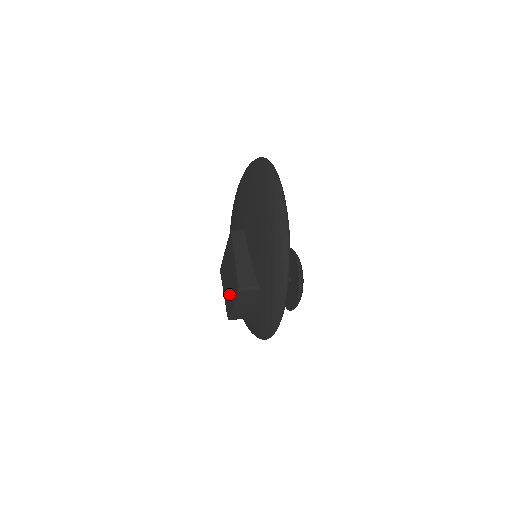
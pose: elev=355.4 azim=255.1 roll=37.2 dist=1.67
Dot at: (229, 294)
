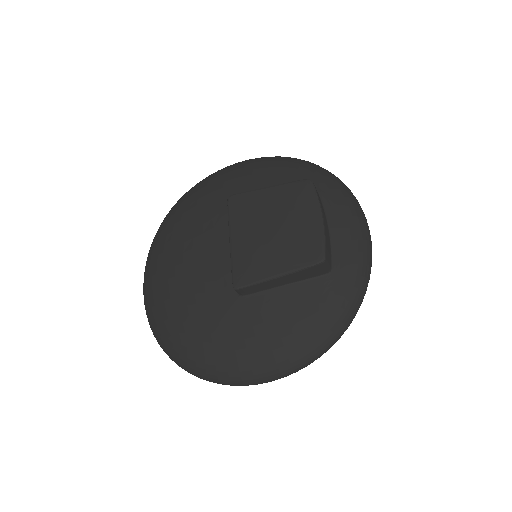
Dot at: (295, 228)
